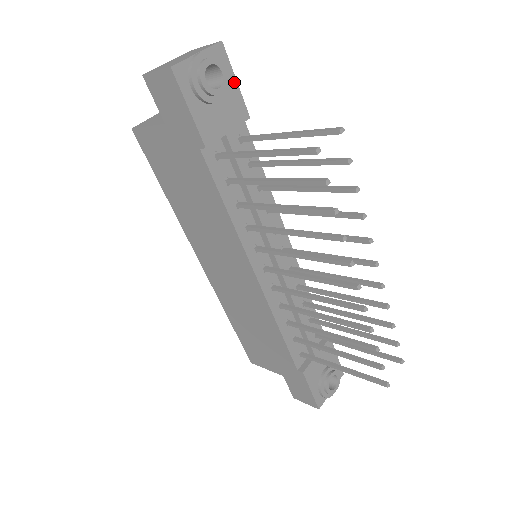
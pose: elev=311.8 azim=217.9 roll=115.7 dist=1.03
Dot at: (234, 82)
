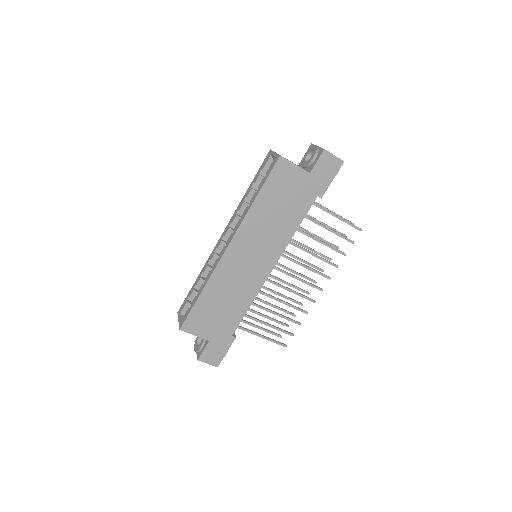
Dot at: occluded
